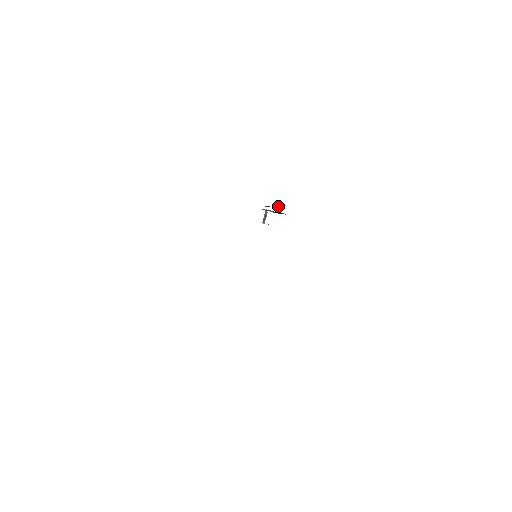
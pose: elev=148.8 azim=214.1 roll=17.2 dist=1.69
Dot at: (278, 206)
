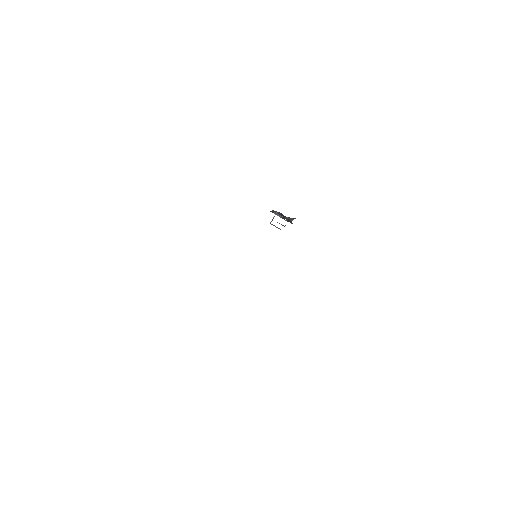
Dot at: (291, 220)
